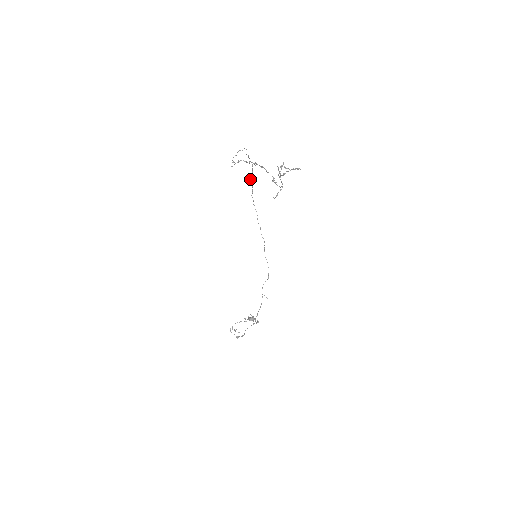
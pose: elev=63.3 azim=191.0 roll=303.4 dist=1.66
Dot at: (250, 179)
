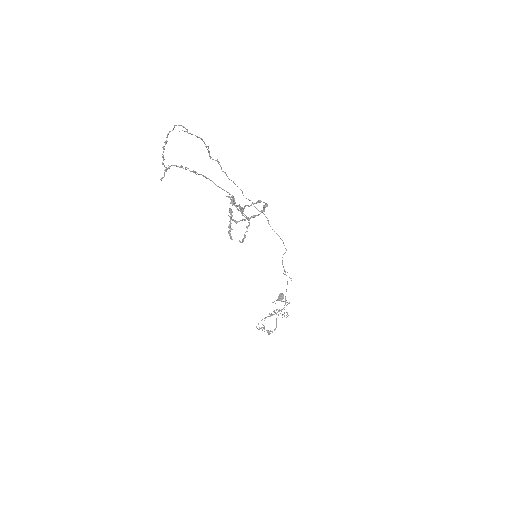
Dot at: occluded
